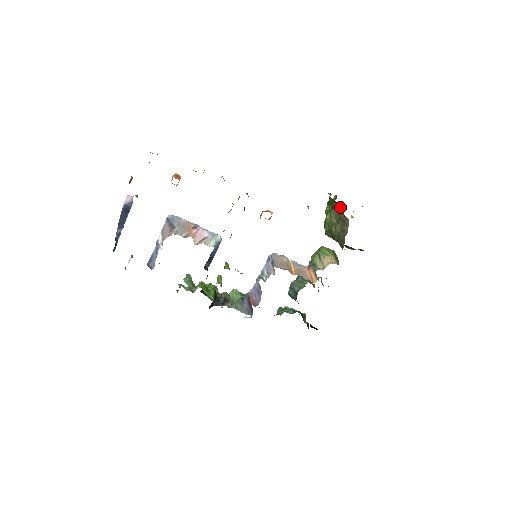
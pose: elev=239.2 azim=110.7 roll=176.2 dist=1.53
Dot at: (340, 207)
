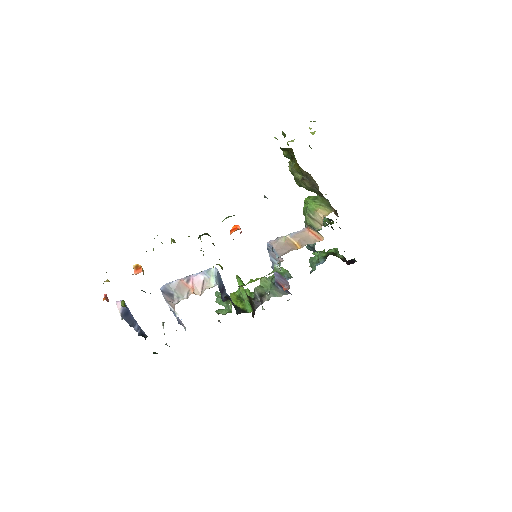
Dot at: (294, 158)
